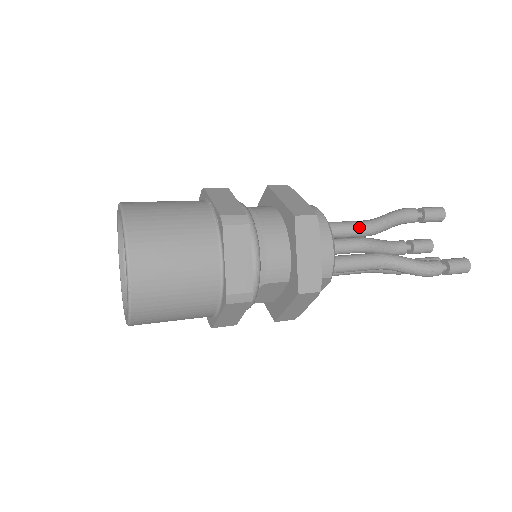
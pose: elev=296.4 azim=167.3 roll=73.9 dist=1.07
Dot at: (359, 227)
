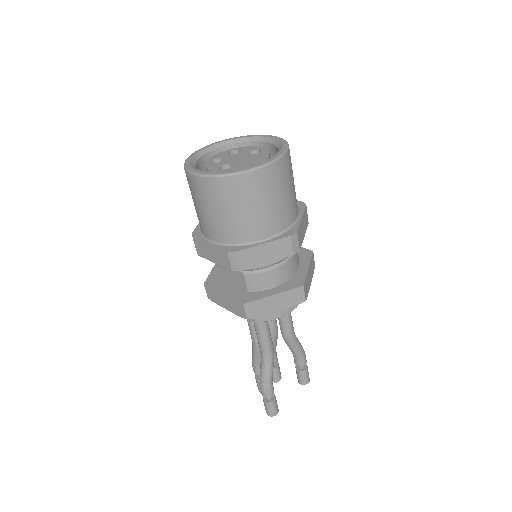
Dot at: (289, 327)
